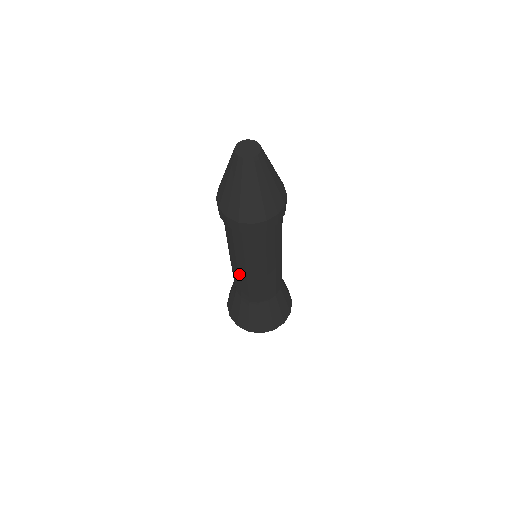
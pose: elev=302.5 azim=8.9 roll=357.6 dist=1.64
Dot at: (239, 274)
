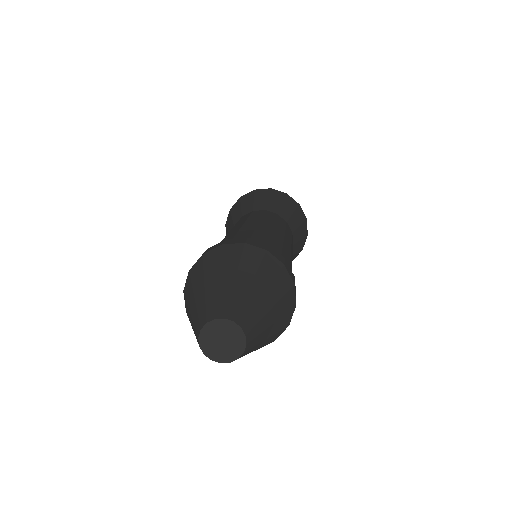
Dot at: occluded
